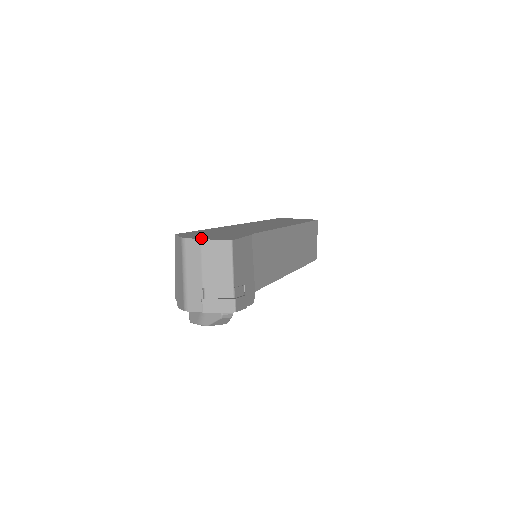
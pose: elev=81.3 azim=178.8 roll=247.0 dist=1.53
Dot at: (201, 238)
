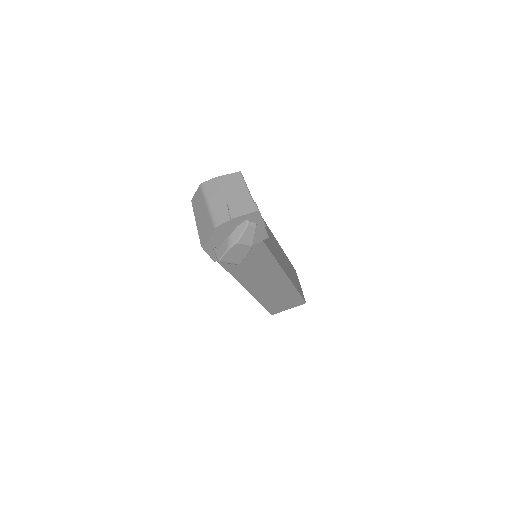
Dot at: occluded
